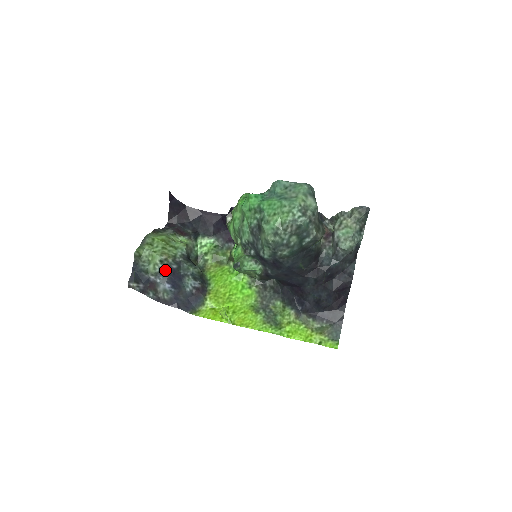
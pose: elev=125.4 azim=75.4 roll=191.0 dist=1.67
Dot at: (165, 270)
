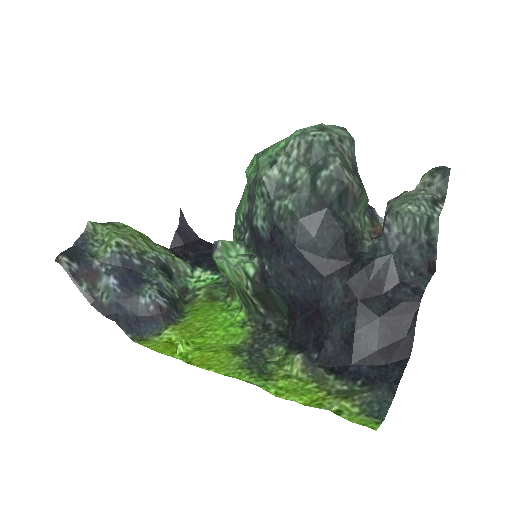
Dot at: (119, 258)
